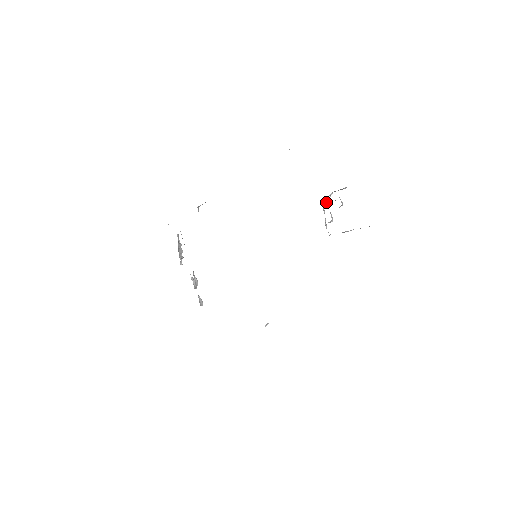
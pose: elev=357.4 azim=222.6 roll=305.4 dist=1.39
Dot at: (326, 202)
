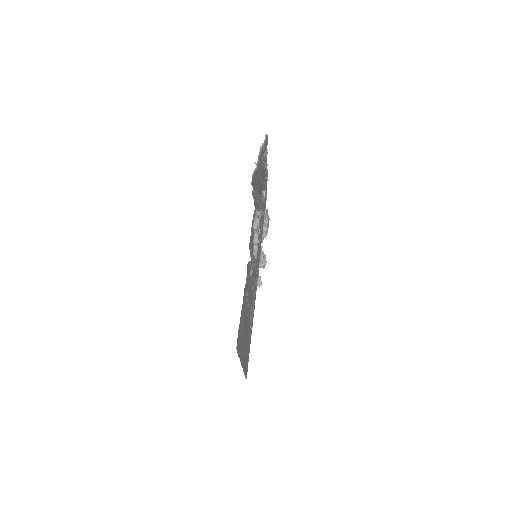
Dot at: occluded
